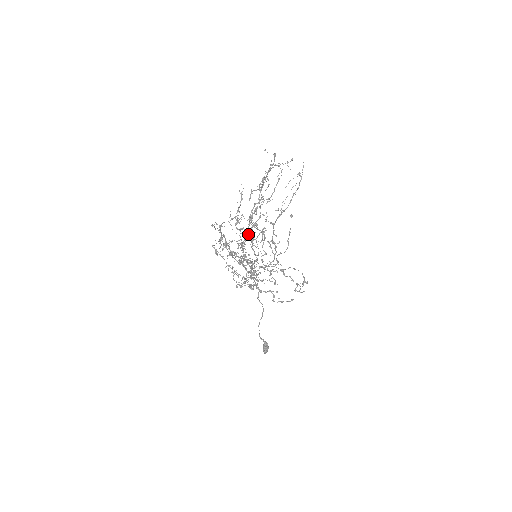
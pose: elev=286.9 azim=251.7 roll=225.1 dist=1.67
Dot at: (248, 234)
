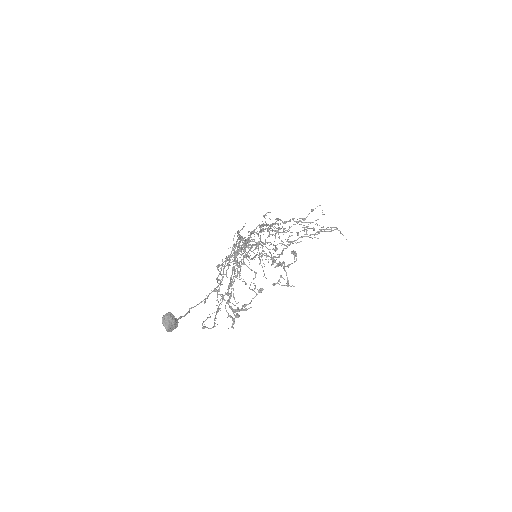
Dot at: occluded
